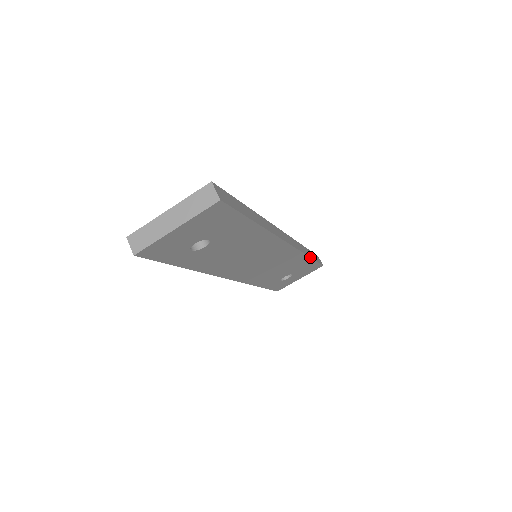
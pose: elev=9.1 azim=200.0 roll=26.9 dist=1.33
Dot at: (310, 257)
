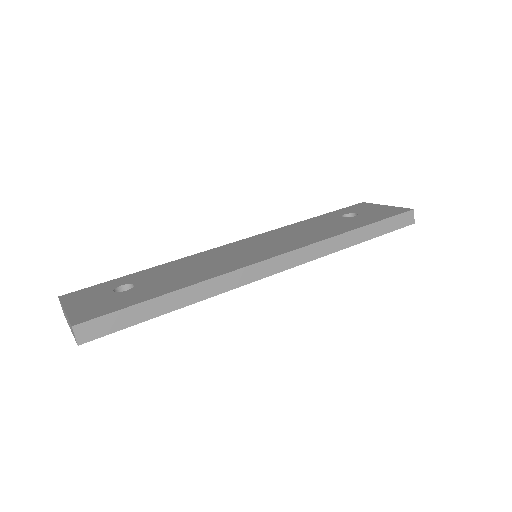
Dot at: (358, 243)
